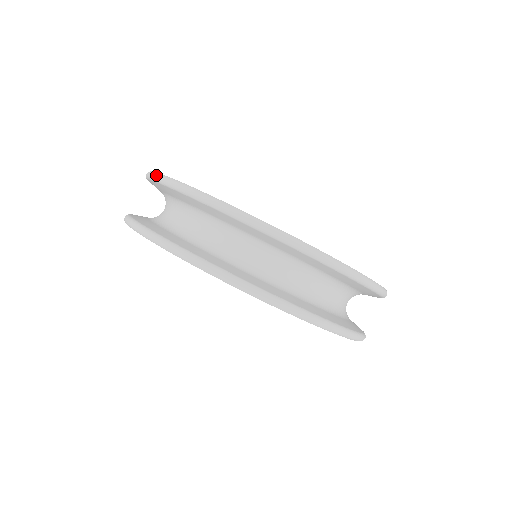
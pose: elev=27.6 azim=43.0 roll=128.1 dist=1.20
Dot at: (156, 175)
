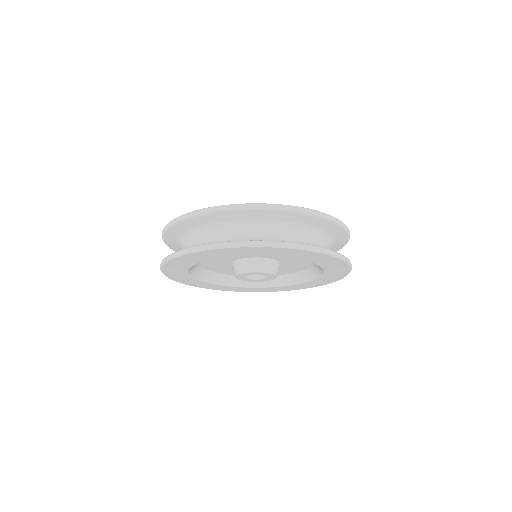
Dot at: (223, 207)
